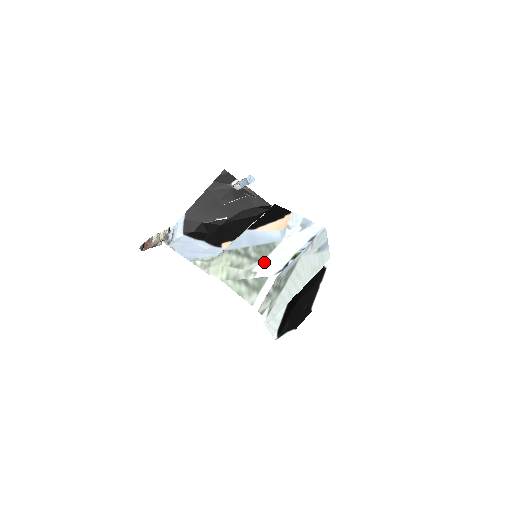
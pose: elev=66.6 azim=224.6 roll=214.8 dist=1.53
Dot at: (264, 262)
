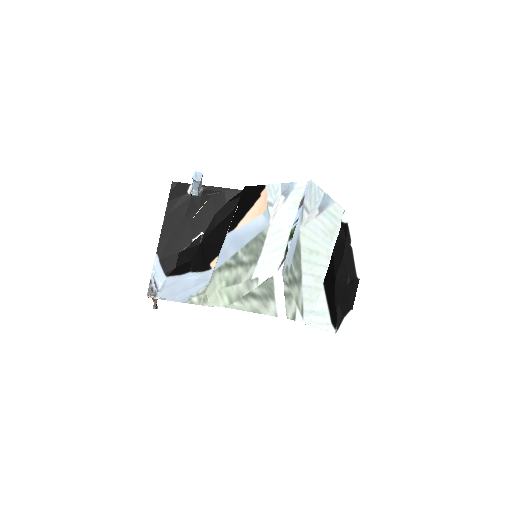
Dot at: (260, 261)
